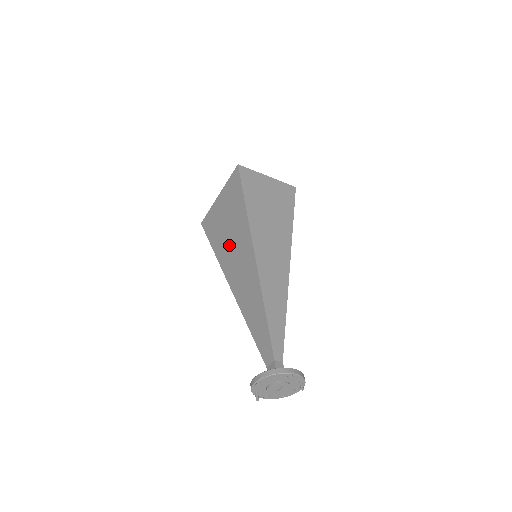
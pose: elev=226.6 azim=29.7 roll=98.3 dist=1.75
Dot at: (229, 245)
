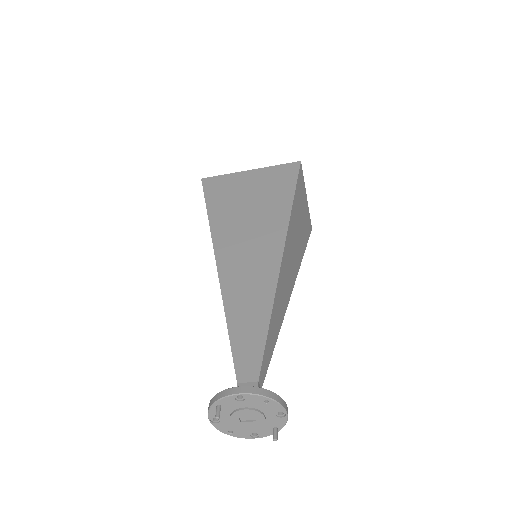
Dot at: (241, 222)
